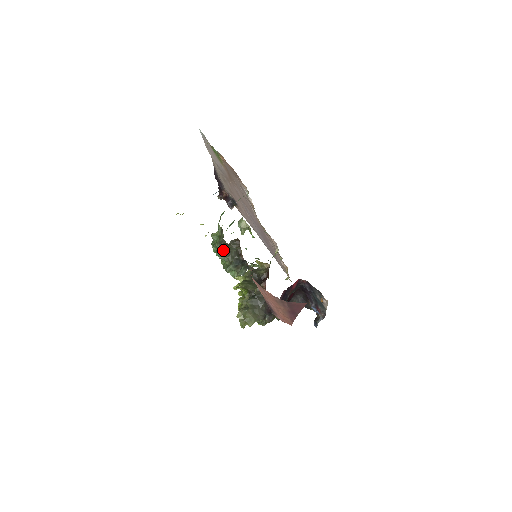
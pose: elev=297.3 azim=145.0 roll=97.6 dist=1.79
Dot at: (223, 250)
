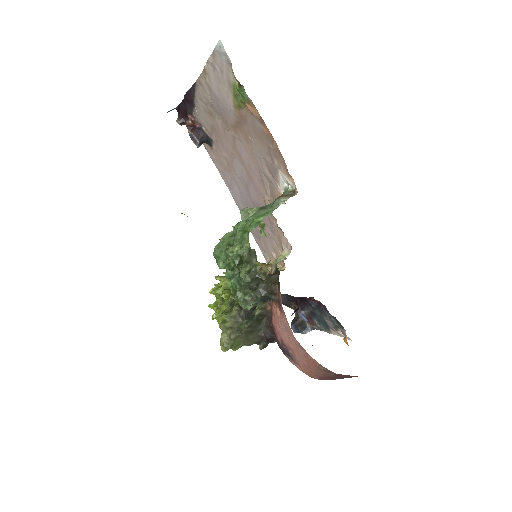
Dot at: (249, 283)
